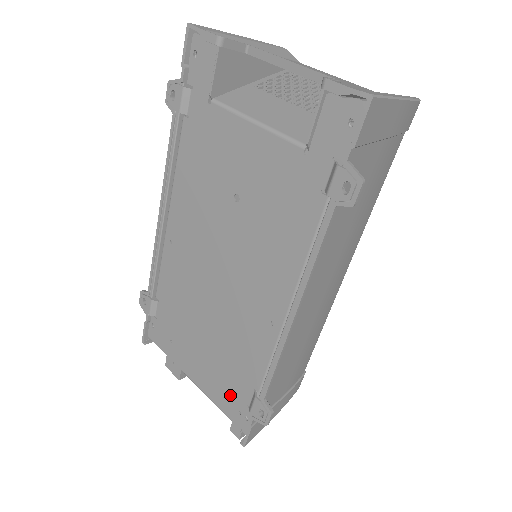
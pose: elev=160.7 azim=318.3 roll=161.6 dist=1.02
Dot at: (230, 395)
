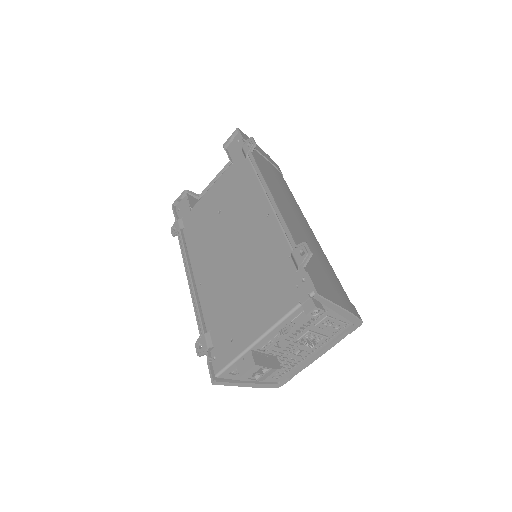
Dot at: (284, 289)
